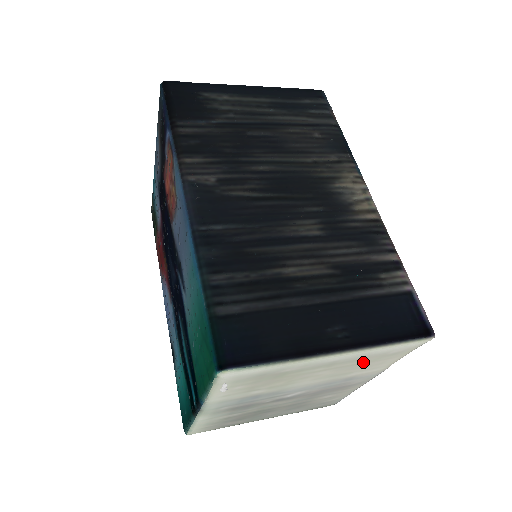
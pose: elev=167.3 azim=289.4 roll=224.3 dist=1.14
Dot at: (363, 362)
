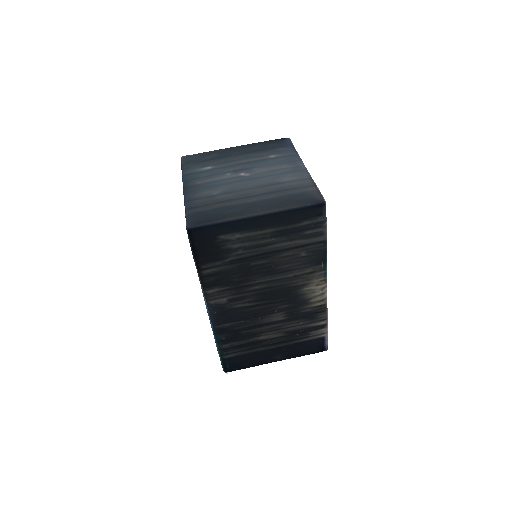
Dot at: occluded
